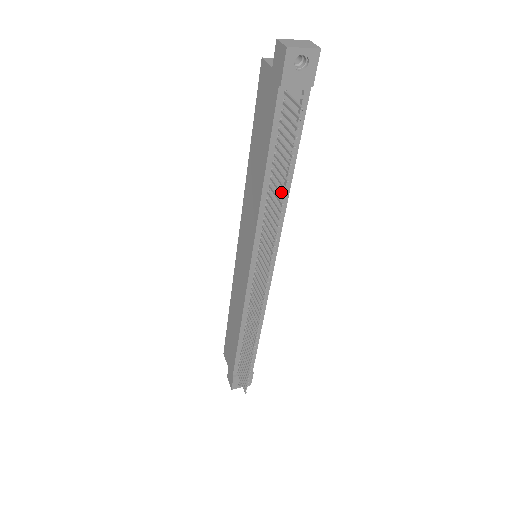
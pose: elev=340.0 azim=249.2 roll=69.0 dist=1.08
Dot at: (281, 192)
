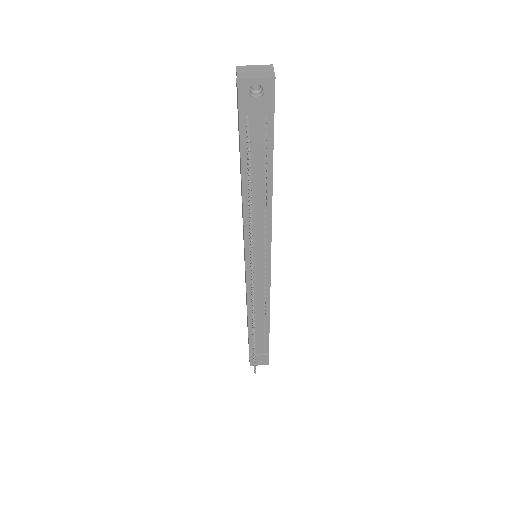
Dot at: (250, 211)
